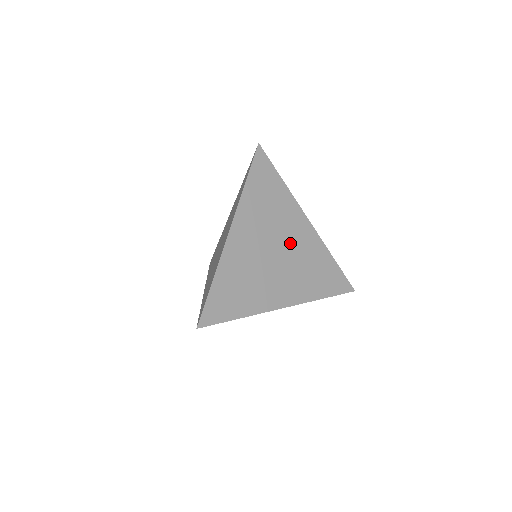
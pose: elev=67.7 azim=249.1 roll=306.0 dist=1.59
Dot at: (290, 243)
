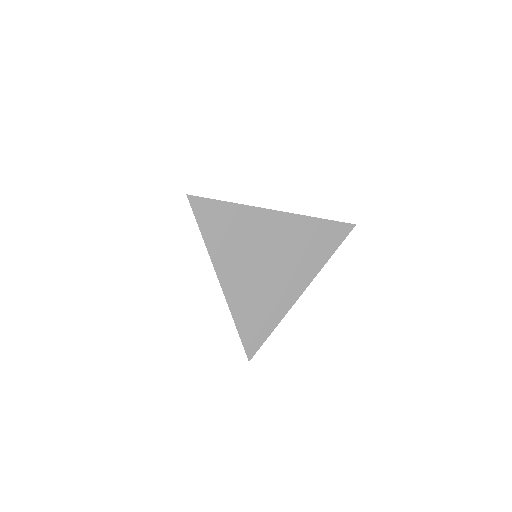
Dot at: (273, 244)
